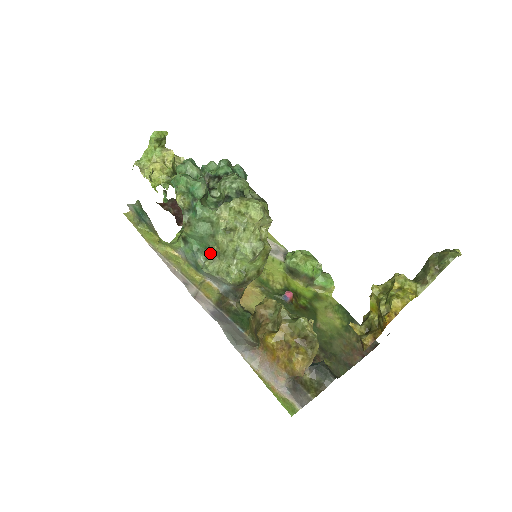
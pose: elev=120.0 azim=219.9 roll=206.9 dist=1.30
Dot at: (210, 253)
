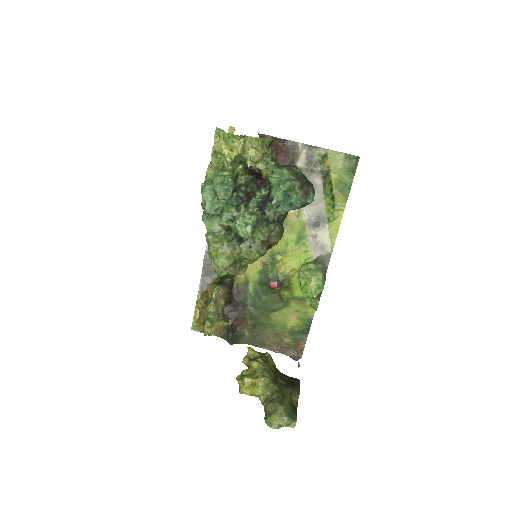
Dot at: occluded
